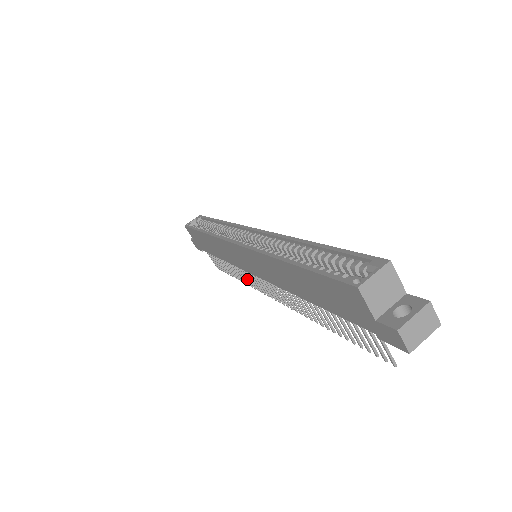
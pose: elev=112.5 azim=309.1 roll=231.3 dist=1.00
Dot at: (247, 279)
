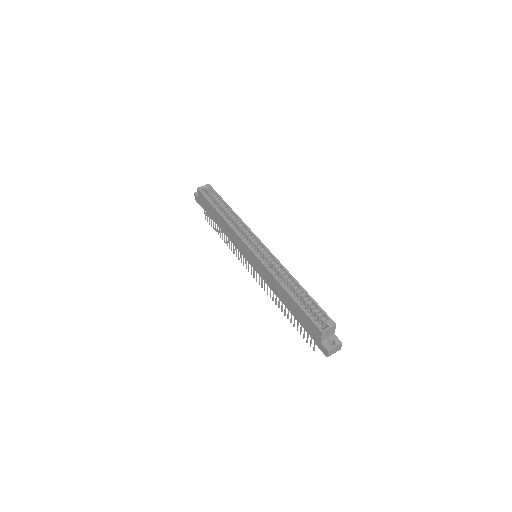
Dot at: (236, 253)
